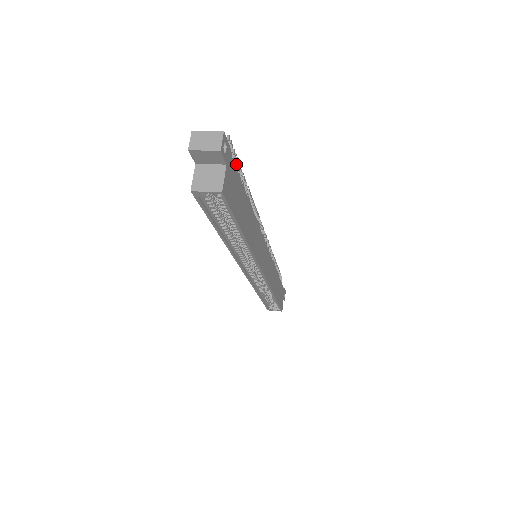
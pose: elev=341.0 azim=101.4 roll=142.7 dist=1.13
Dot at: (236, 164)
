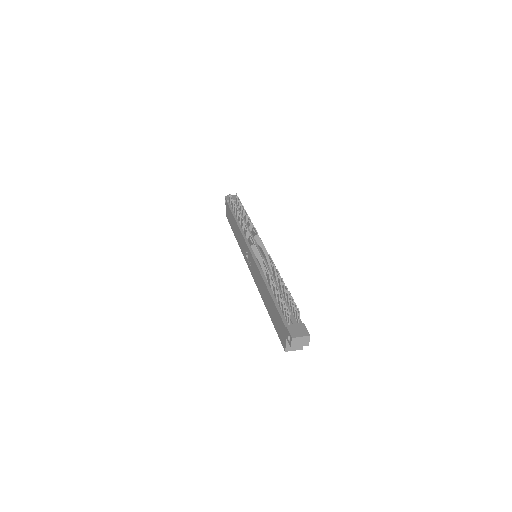
Dot at: (292, 301)
